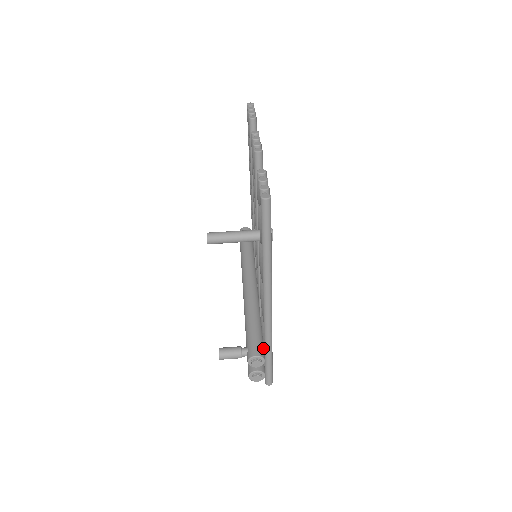
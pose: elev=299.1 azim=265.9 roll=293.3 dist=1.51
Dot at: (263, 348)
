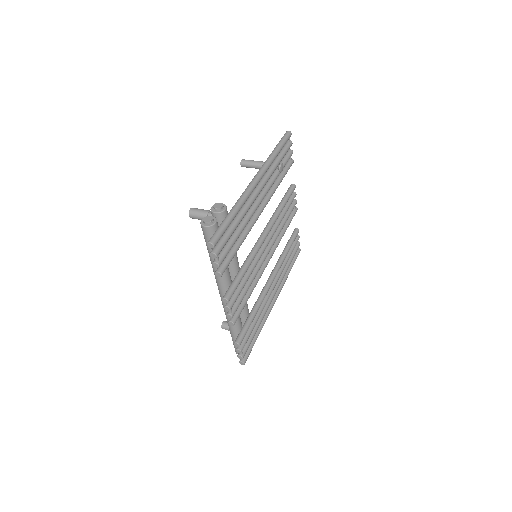
Dot at: occluded
